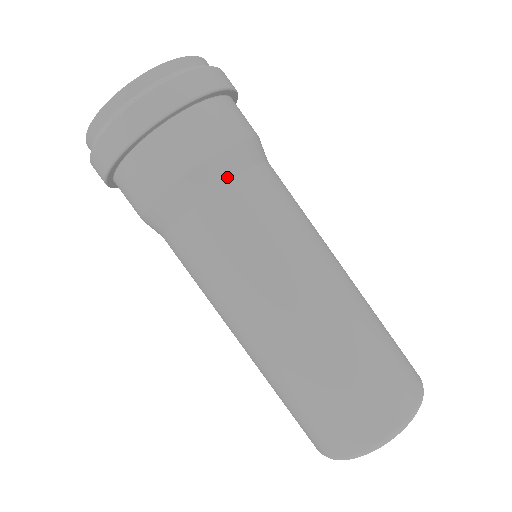
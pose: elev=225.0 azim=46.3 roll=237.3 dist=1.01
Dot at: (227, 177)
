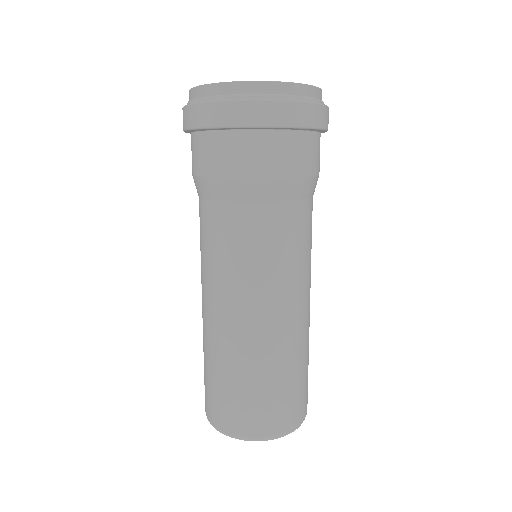
Dot at: (273, 198)
